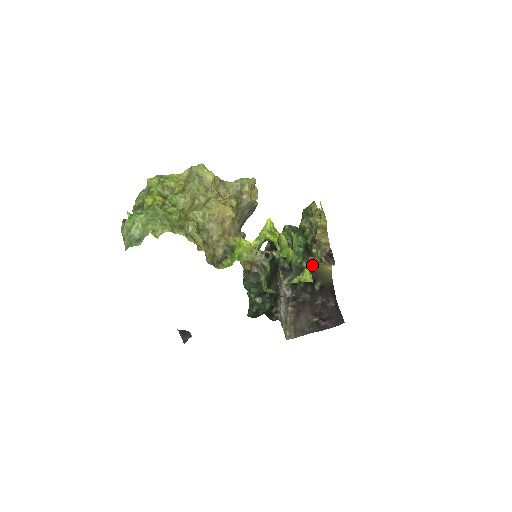
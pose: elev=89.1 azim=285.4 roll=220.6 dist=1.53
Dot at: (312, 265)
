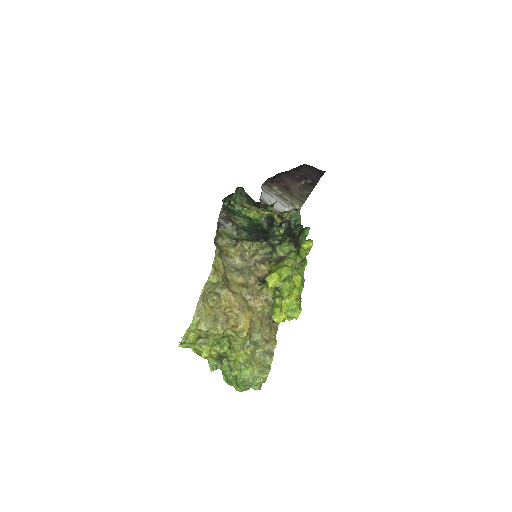
Dot at: occluded
